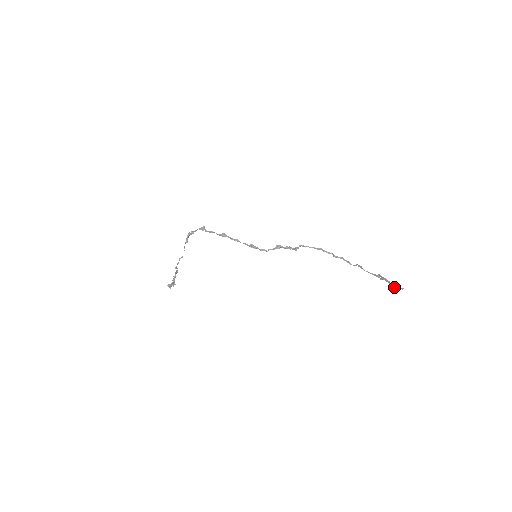
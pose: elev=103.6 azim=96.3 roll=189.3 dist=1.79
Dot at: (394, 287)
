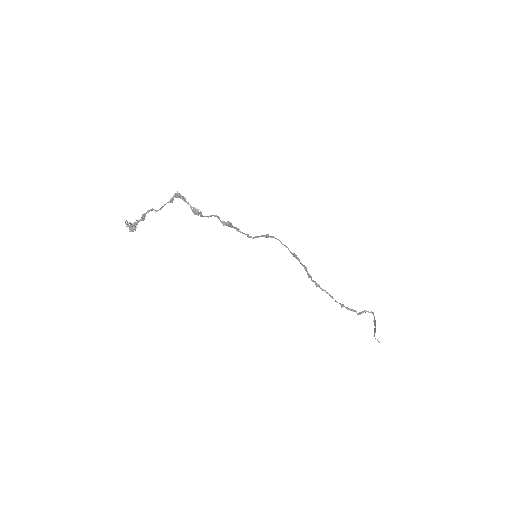
Dot at: (374, 335)
